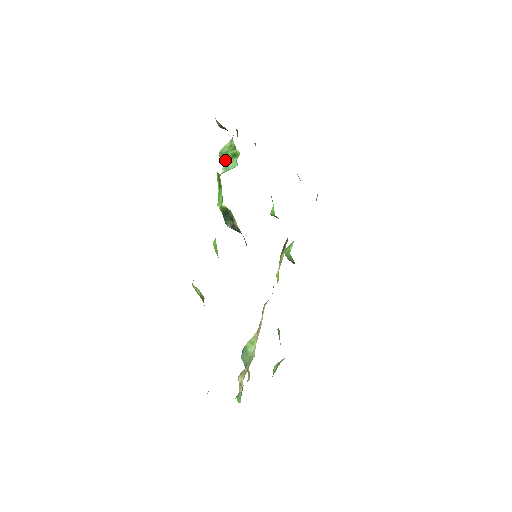
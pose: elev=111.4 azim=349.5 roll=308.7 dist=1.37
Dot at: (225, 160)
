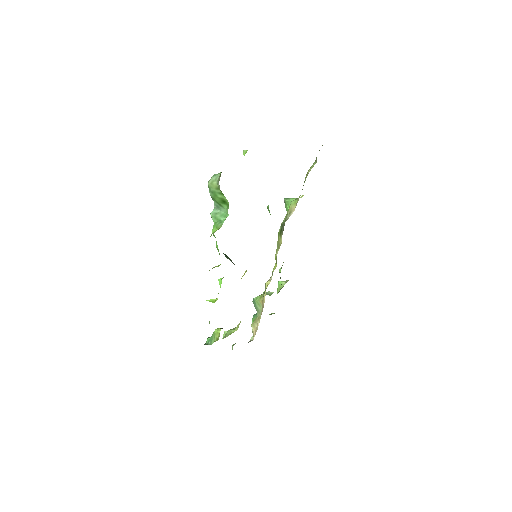
Dot at: (215, 201)
